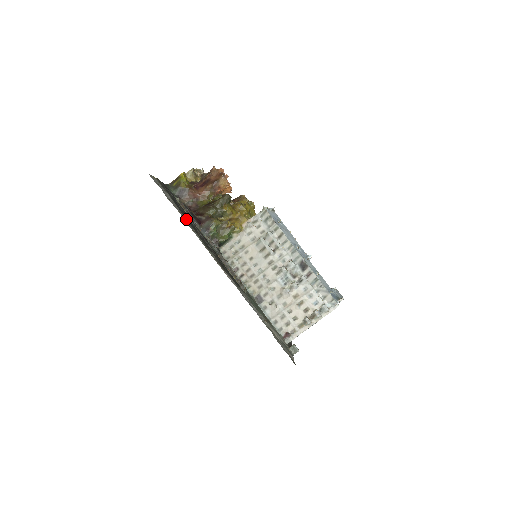
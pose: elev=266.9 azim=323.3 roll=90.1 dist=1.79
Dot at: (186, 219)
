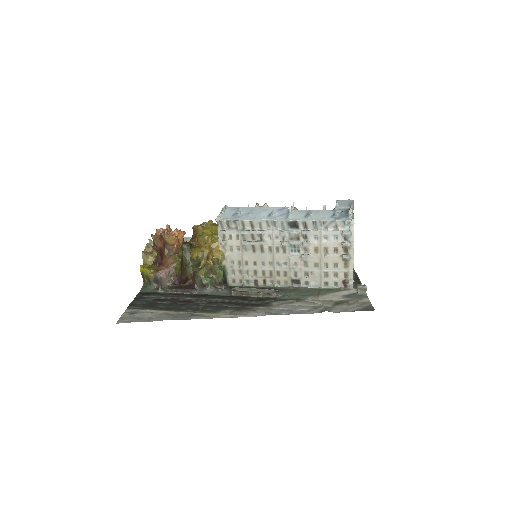
Dot at: (178, 311)
